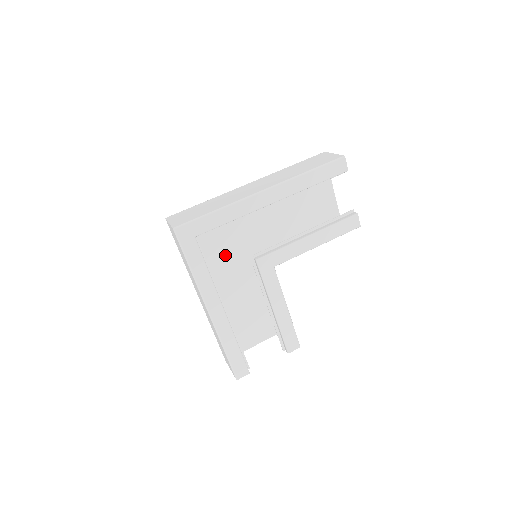
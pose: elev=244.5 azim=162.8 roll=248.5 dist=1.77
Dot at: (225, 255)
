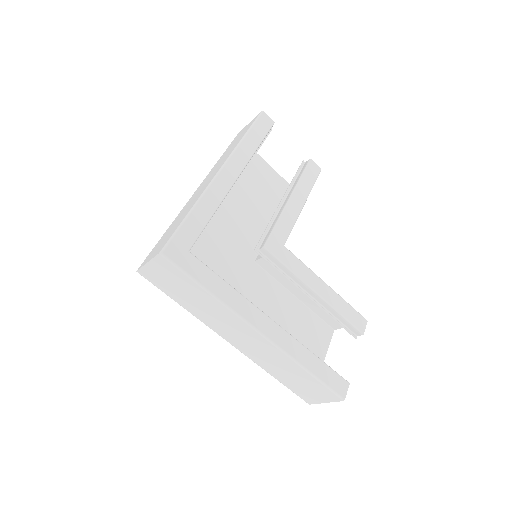
Dot at: occluded
